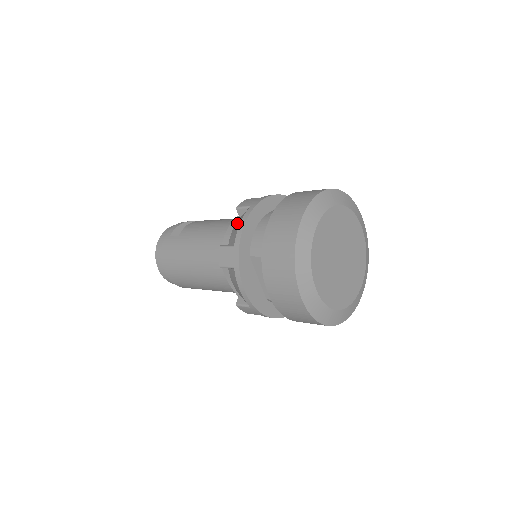
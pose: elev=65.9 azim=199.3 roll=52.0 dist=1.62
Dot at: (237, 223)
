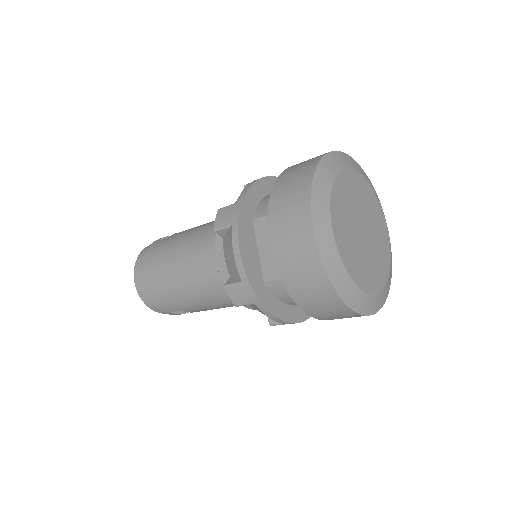
Dot at: occluded
